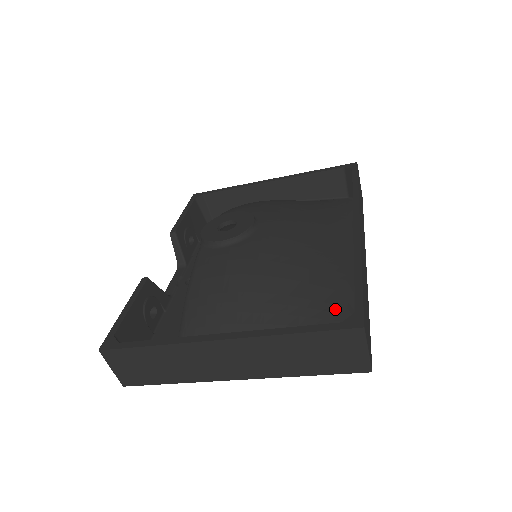
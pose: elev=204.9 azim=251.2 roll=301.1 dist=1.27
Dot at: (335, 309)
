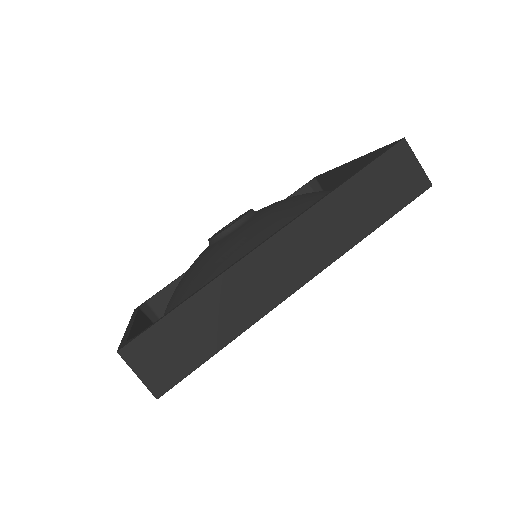
Dot at: occluded
